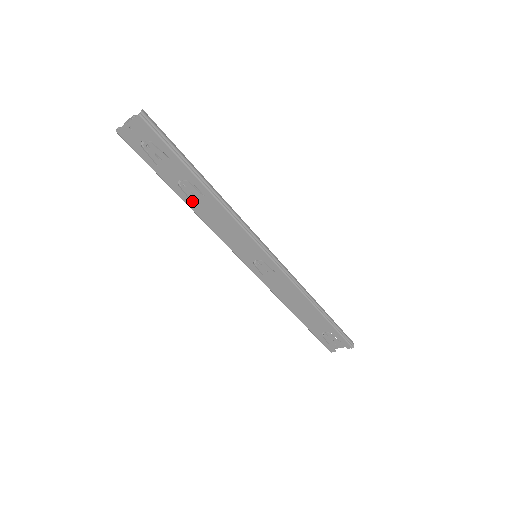
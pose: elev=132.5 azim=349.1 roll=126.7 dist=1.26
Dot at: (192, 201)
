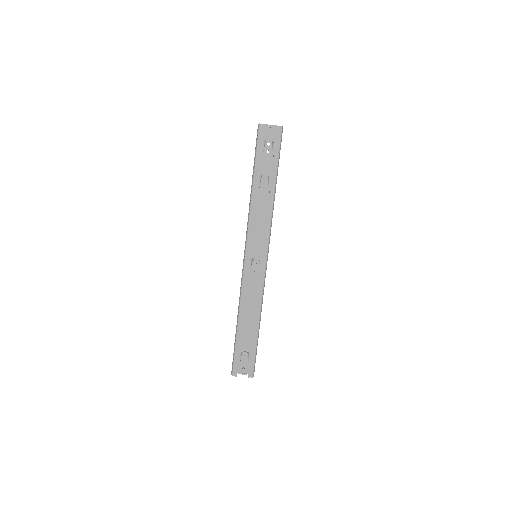
Dot at: (257, 192)
